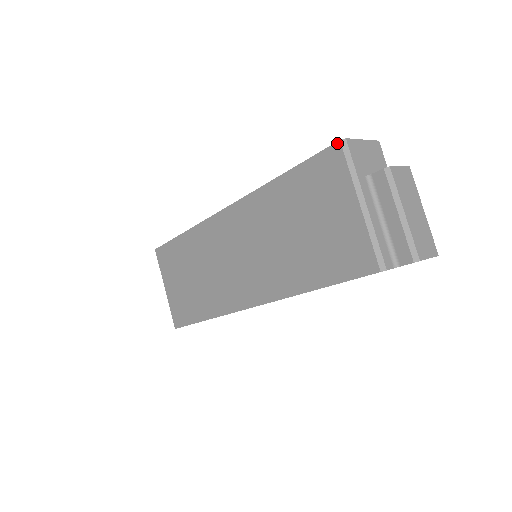
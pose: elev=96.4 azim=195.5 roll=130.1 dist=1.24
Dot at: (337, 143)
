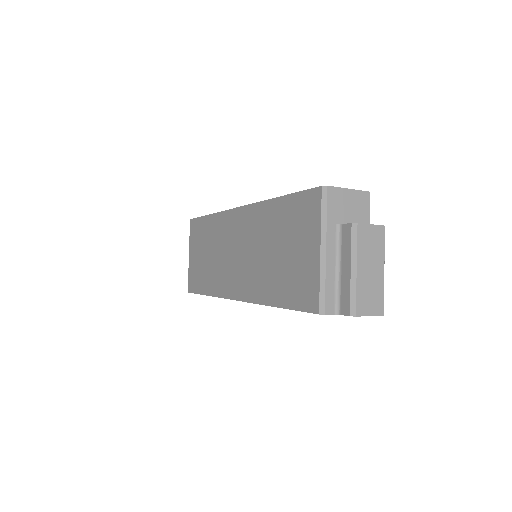
Dot at: (319, 188)
